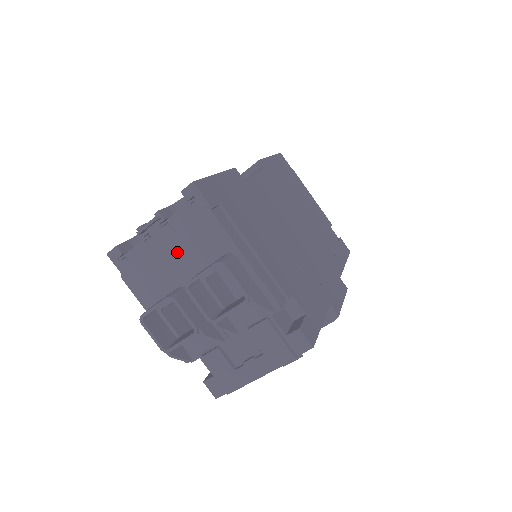
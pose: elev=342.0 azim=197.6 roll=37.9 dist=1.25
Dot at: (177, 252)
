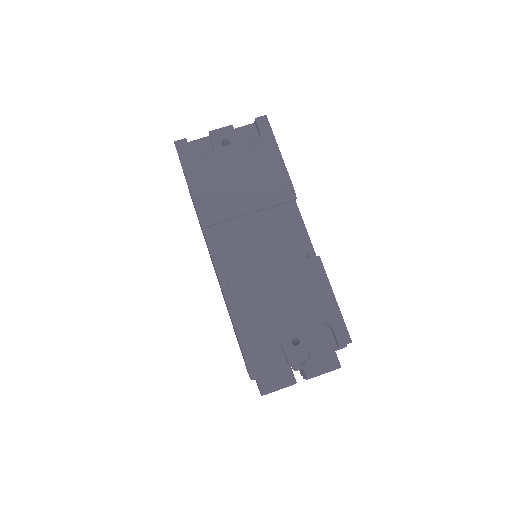
Dot at: occluded
